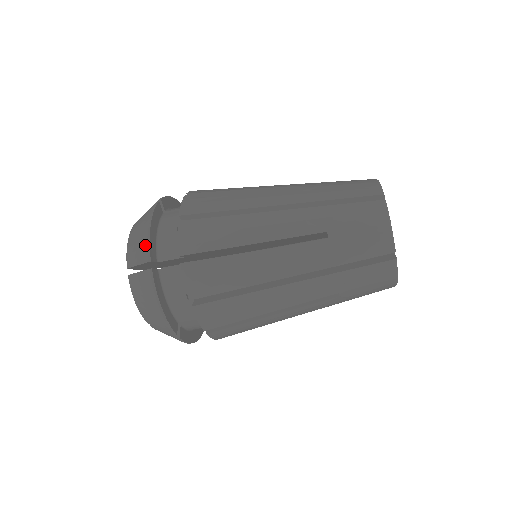
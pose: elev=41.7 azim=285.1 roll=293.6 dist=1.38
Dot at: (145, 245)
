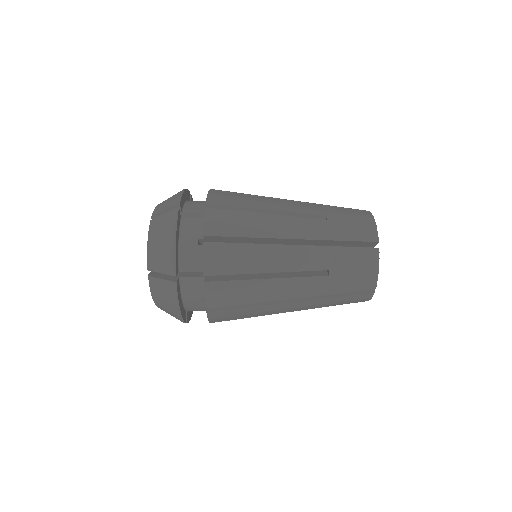
Dot at: (171, 259)
